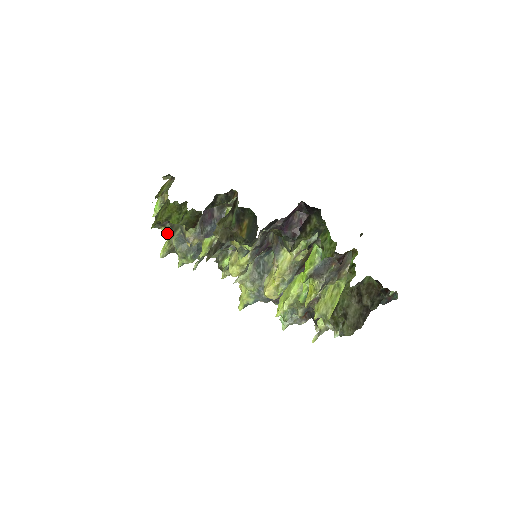
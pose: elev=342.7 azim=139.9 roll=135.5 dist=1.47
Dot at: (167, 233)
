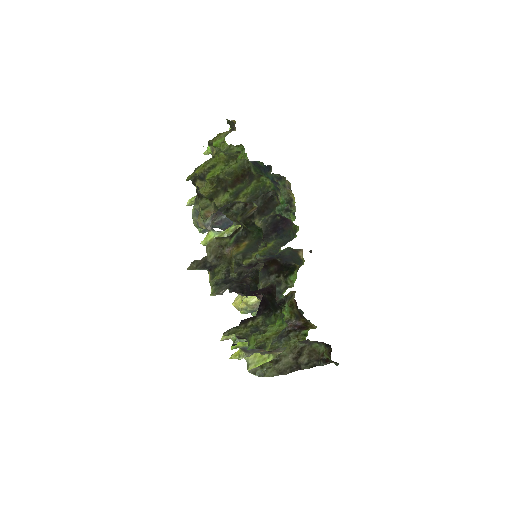
Dot at: occluded
